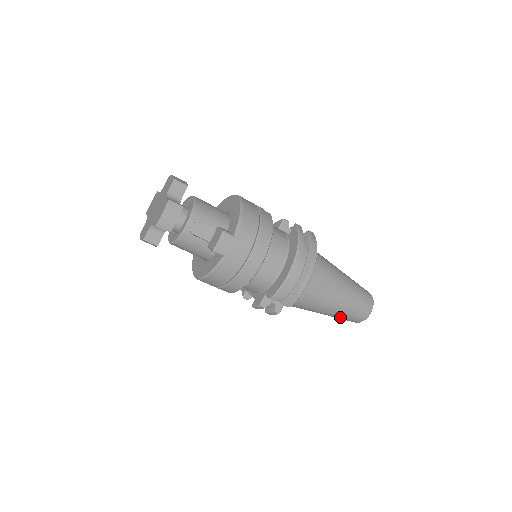
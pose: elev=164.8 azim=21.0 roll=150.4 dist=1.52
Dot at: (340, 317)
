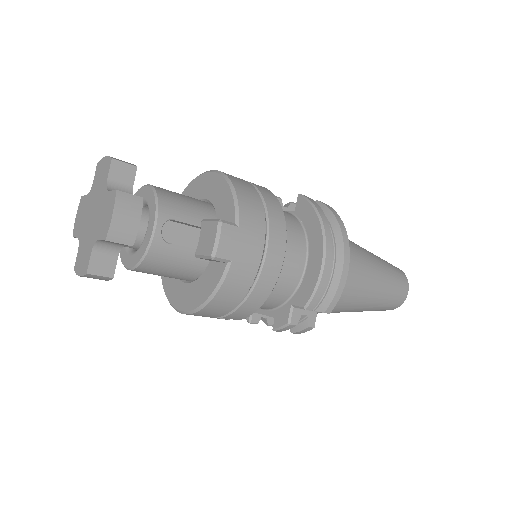
Dot at: (376, 308)
